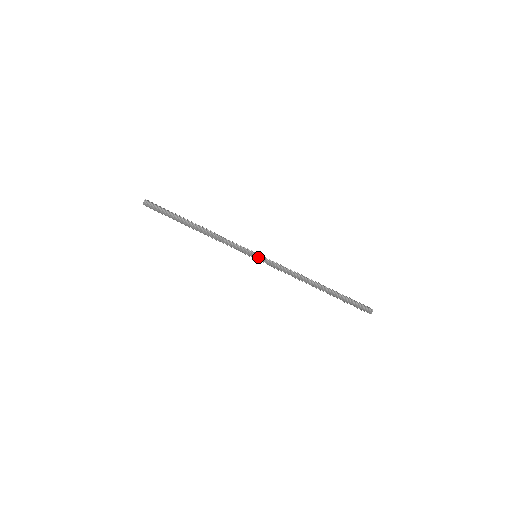
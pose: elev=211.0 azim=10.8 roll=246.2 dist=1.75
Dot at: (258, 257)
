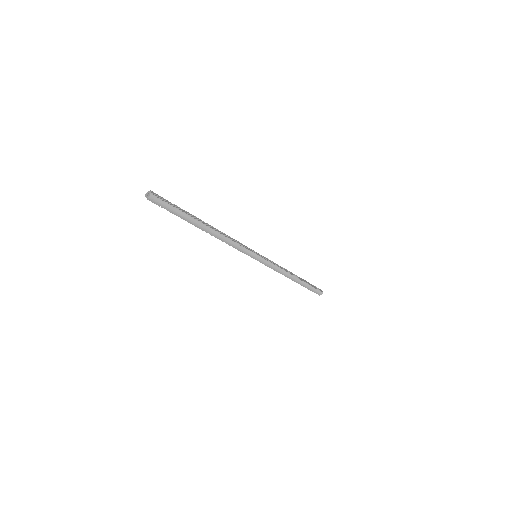
Dot at: (261, 257)
